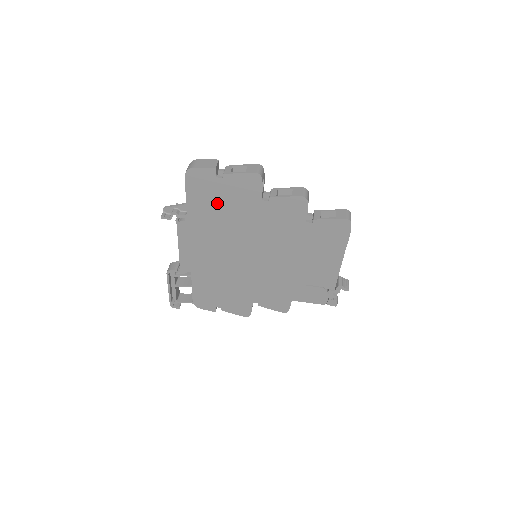
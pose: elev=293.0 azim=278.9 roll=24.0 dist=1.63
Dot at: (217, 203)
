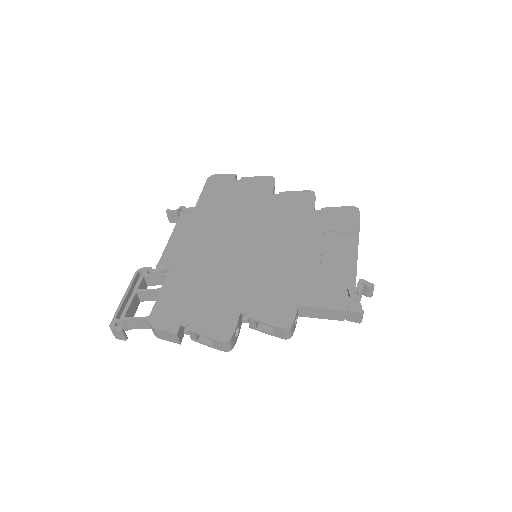
Dot at: (229, 197)
